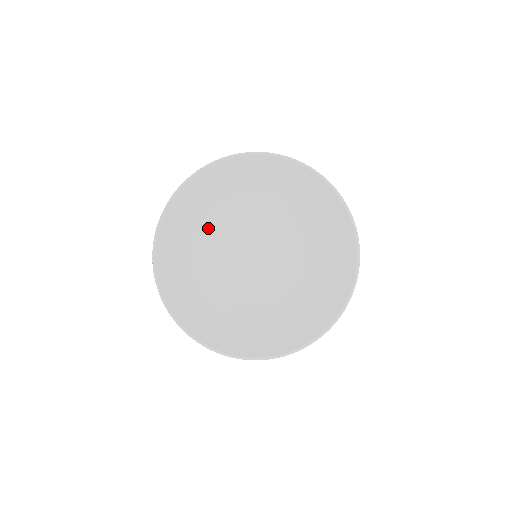
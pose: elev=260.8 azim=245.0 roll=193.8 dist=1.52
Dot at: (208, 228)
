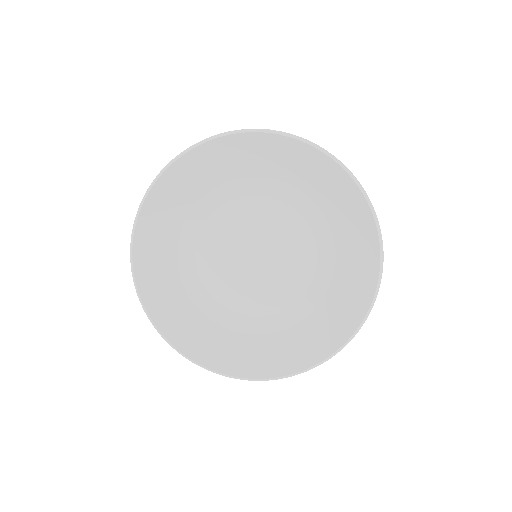
Dot at: (233, 192)
